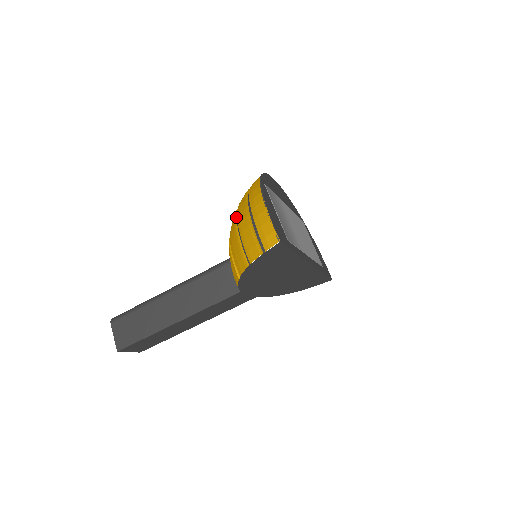
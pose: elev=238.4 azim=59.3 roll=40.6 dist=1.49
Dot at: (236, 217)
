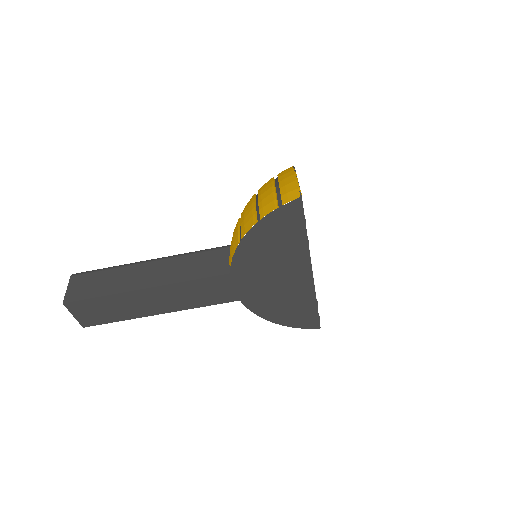
Dot at: (256, 195)
